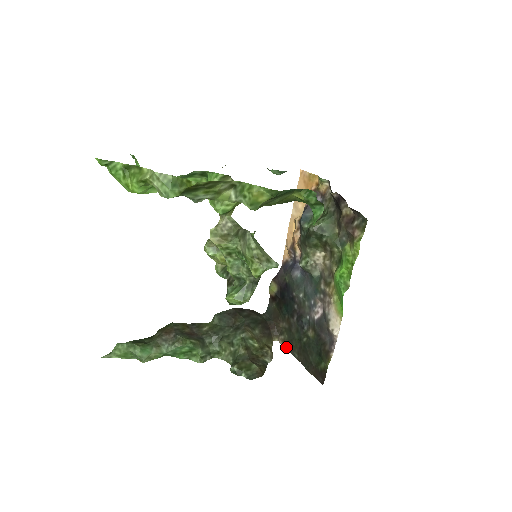
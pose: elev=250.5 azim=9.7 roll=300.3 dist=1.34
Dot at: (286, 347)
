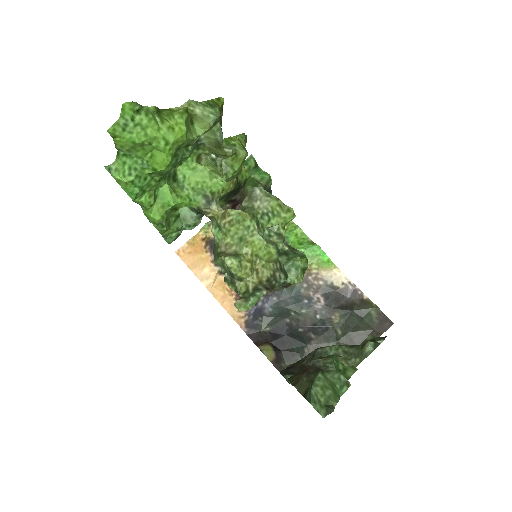
Dot at: occluded
